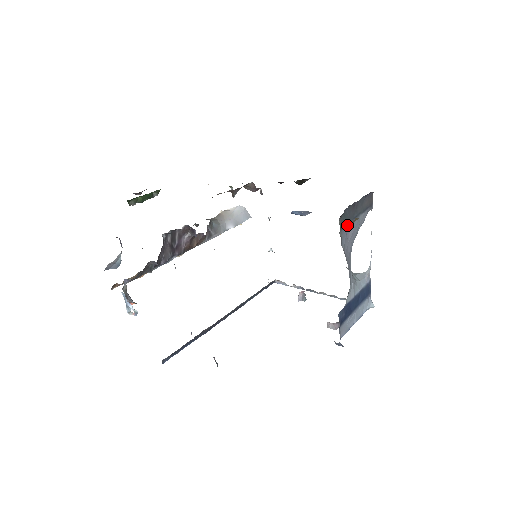
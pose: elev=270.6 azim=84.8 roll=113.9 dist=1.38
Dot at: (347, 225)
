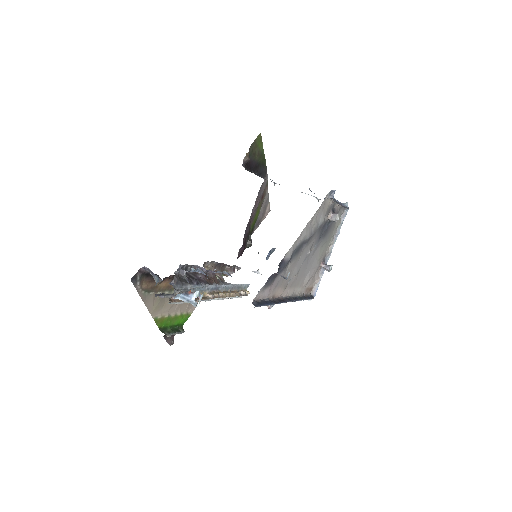
Dot at: occluded
